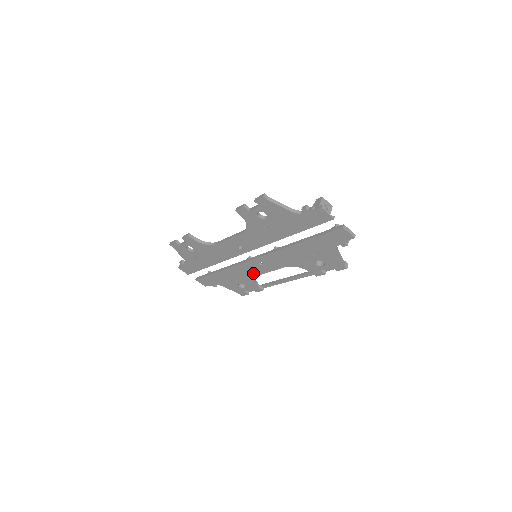
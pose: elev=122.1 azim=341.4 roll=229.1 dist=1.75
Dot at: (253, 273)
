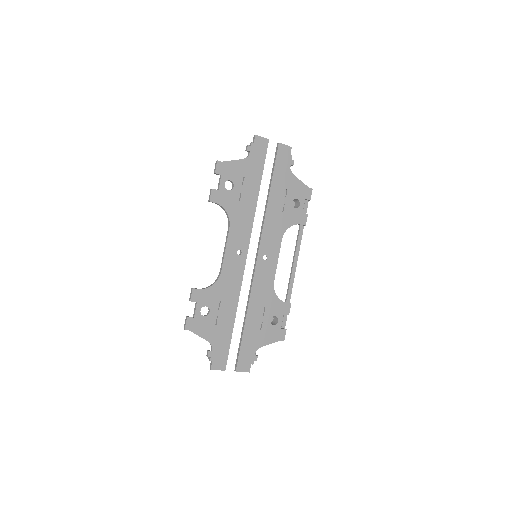
Dot at: (269, 283)
